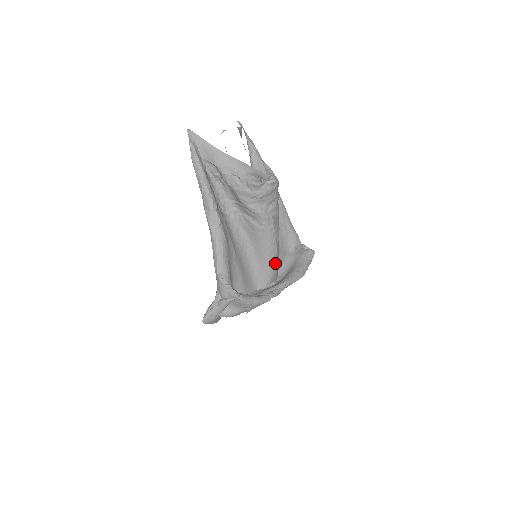
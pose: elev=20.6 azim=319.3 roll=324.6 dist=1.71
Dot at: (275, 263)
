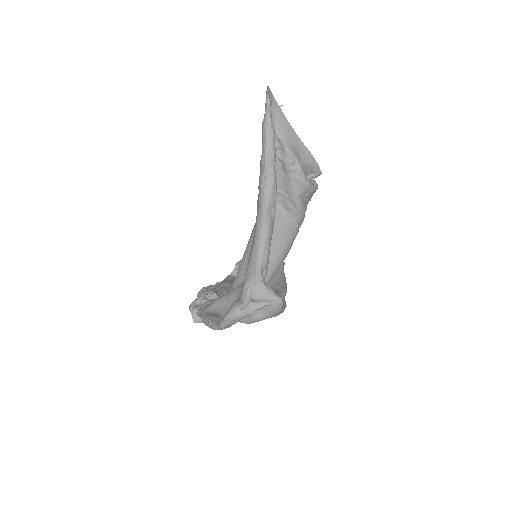
Dot at: occluded
